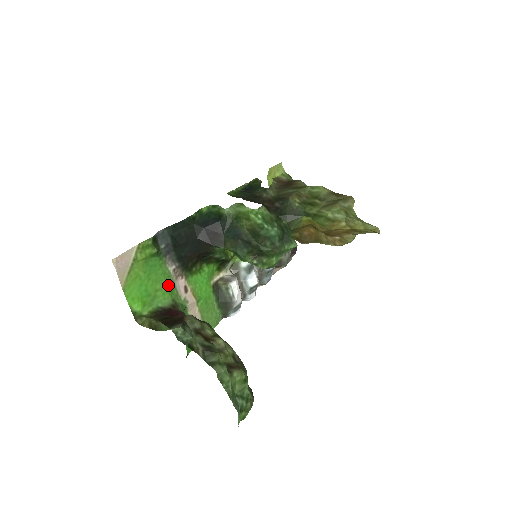
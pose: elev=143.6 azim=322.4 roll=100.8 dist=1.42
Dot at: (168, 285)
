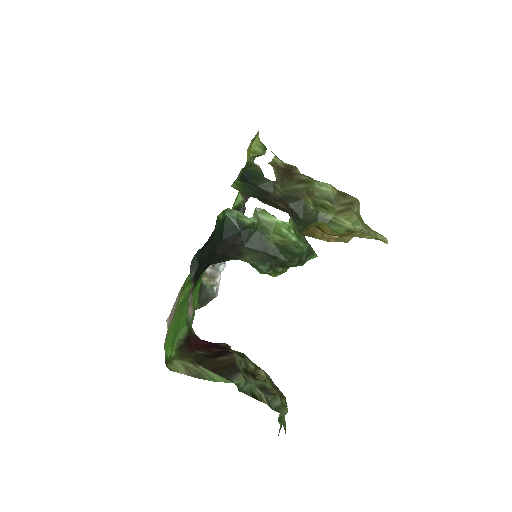
Dot at: (187, 312)
